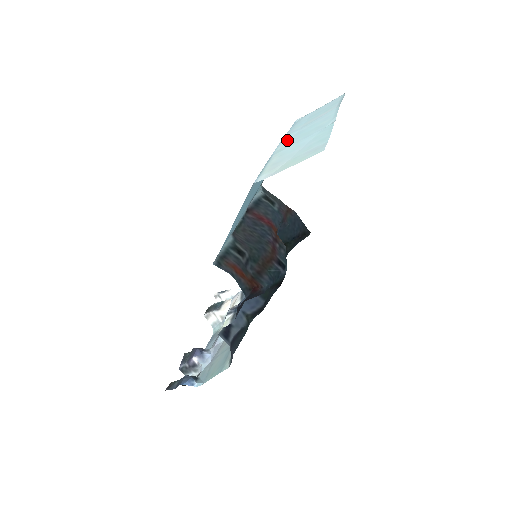
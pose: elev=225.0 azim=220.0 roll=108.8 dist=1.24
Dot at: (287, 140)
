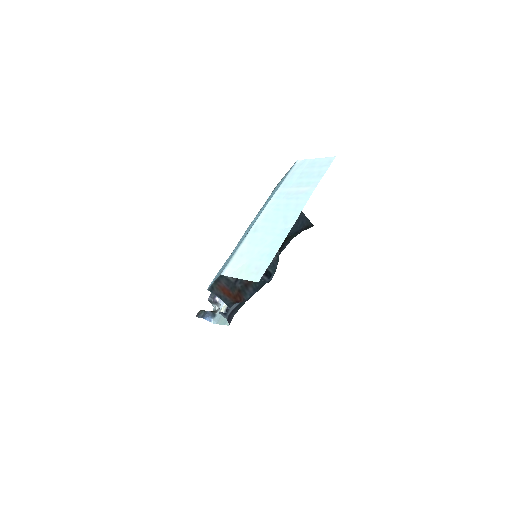
Dot at: (267, 212)
